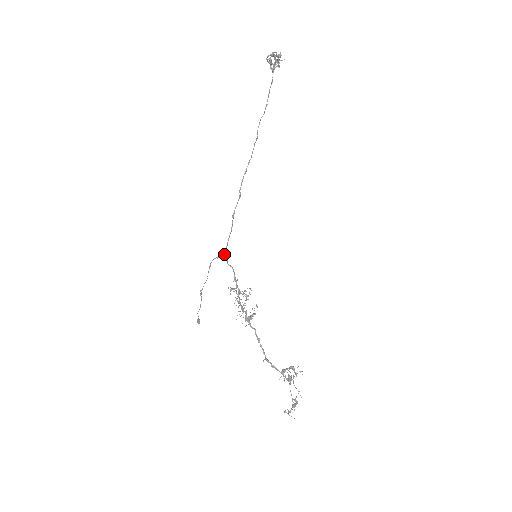
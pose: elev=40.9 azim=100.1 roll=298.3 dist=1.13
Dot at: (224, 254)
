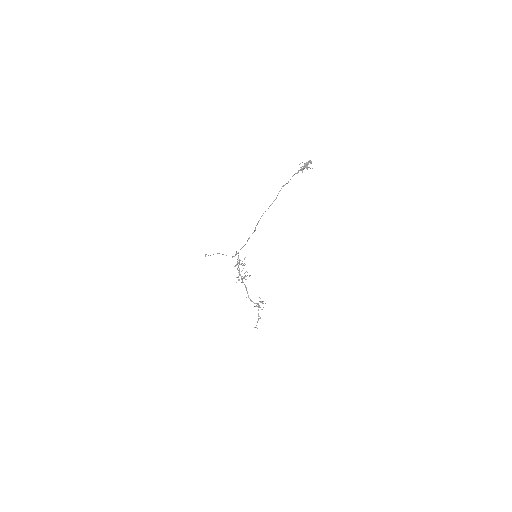
Dot at: occluded
